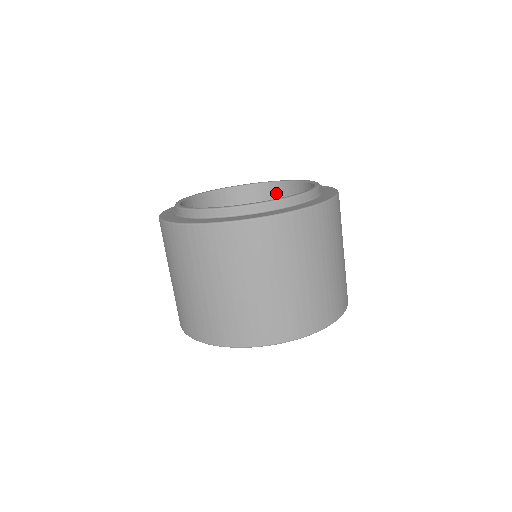
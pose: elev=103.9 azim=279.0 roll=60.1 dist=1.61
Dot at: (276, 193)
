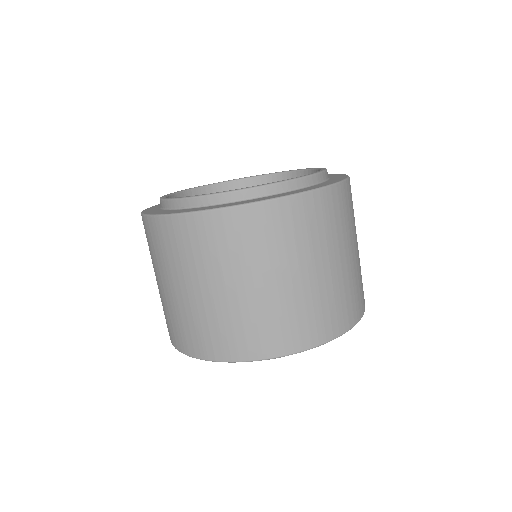
Dot at: occluded
